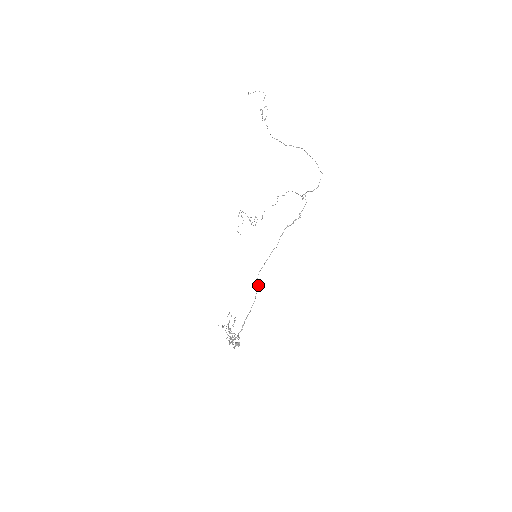
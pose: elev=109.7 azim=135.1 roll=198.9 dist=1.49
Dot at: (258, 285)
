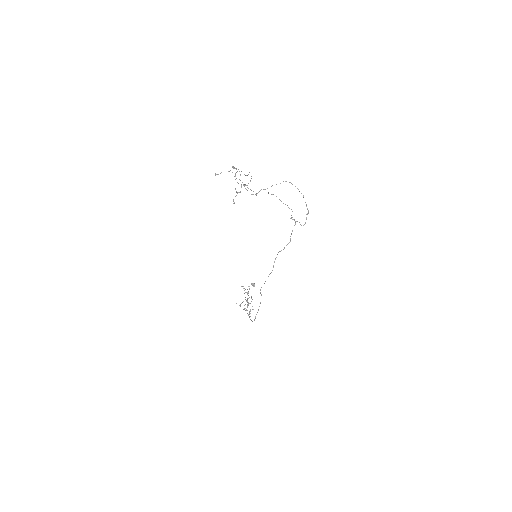
Dot at: (261, 295)
